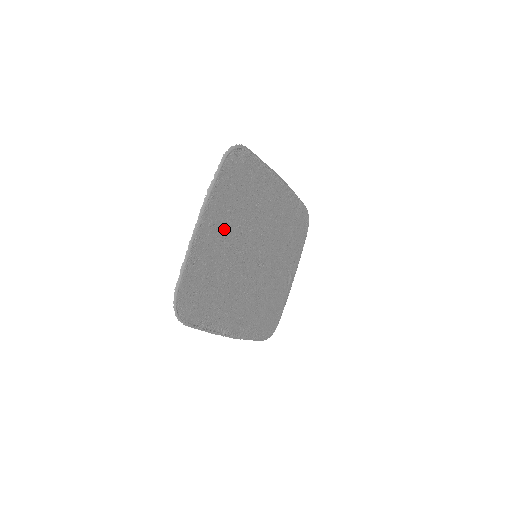
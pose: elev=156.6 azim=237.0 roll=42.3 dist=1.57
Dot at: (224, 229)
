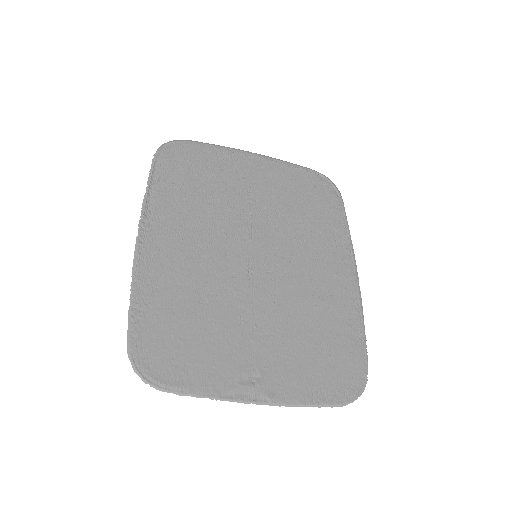
Dot at: (263, 188)
